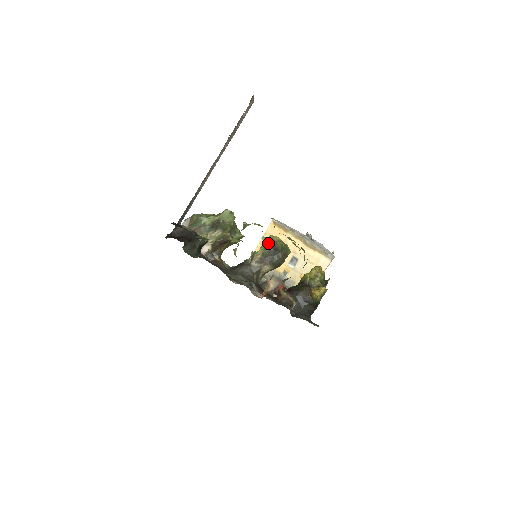
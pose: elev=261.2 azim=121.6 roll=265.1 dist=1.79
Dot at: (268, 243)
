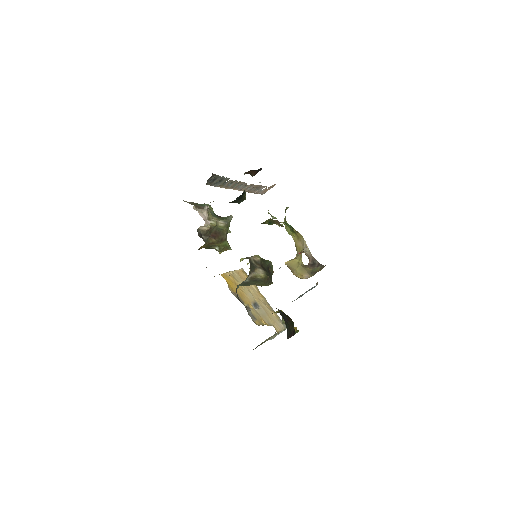
Dot at: (263, 259)
